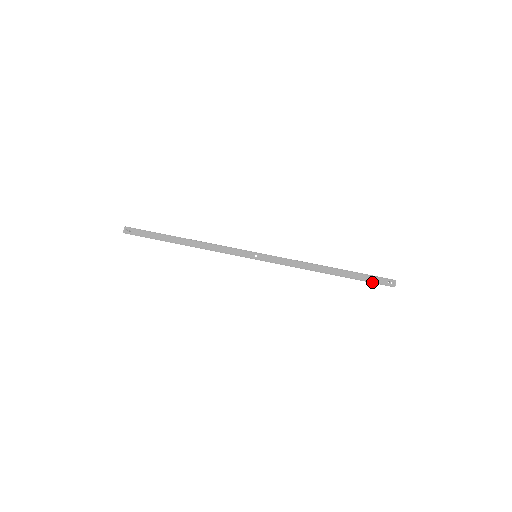
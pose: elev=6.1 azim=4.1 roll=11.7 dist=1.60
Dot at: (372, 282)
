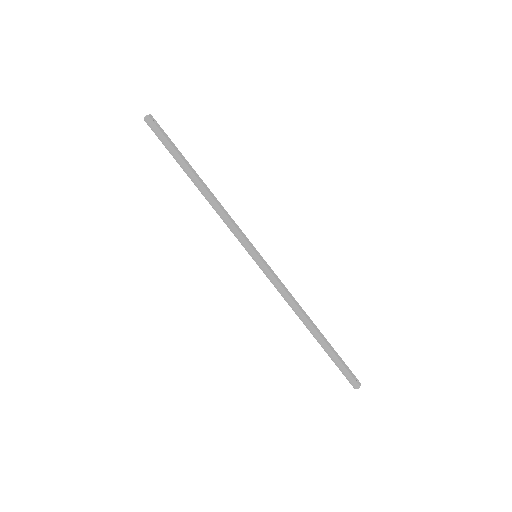
Dot at: (343, 367)
